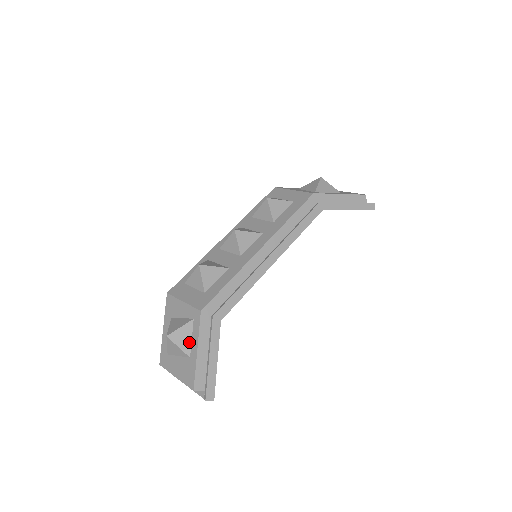
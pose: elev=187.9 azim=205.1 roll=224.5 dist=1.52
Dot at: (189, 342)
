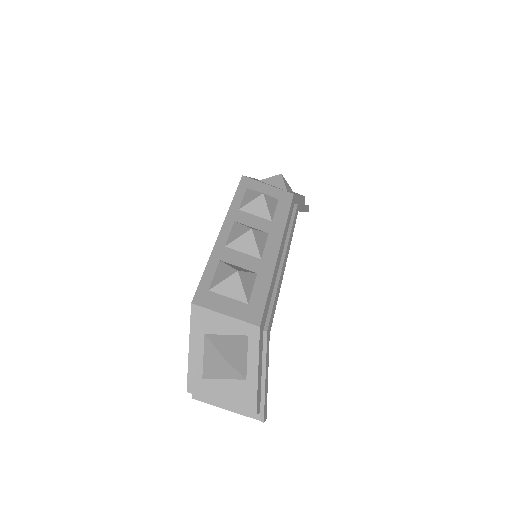
Dot at: (245, 363)
